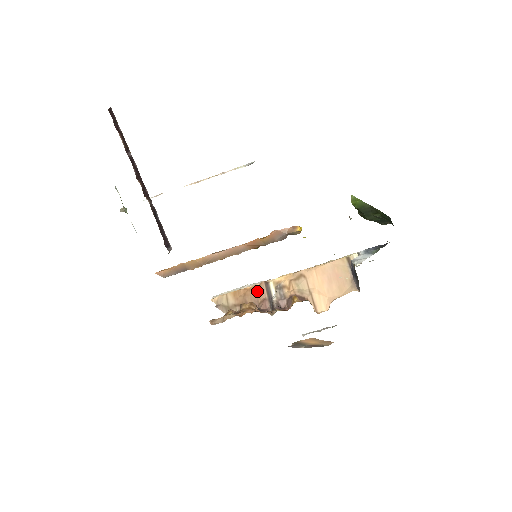
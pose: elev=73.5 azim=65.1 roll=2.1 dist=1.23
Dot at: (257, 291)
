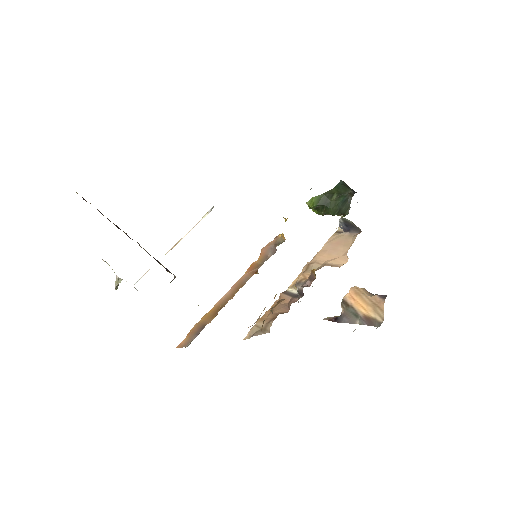
Dot at: (280, 302)
